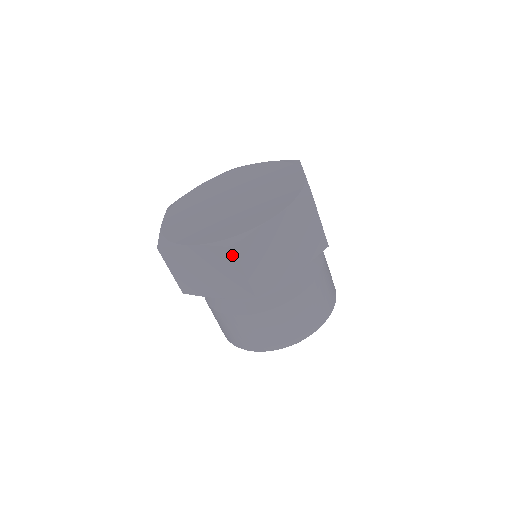
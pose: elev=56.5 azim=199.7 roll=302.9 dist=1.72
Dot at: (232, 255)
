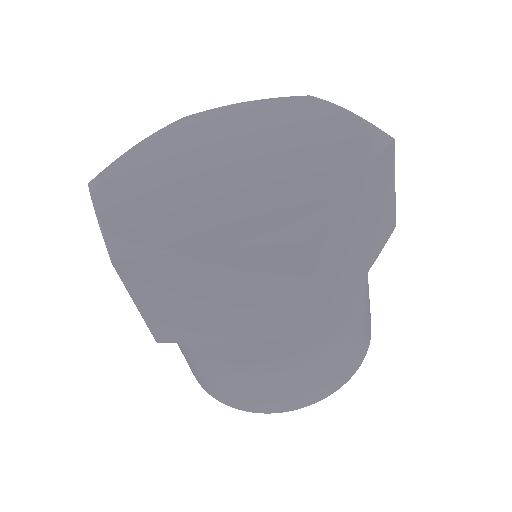
Dot at: occluded
